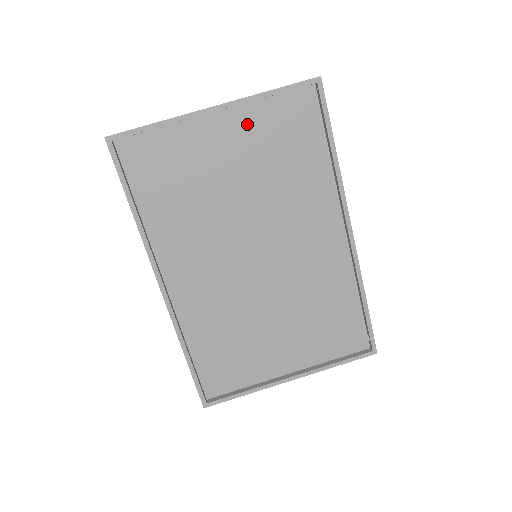
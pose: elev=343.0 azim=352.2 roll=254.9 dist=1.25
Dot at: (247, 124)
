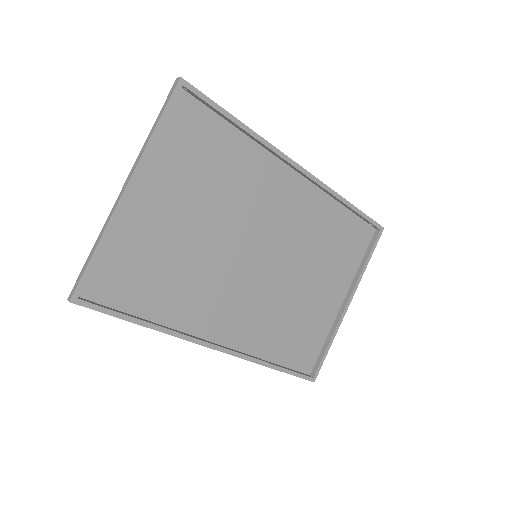
Dot at: (161, 173)
